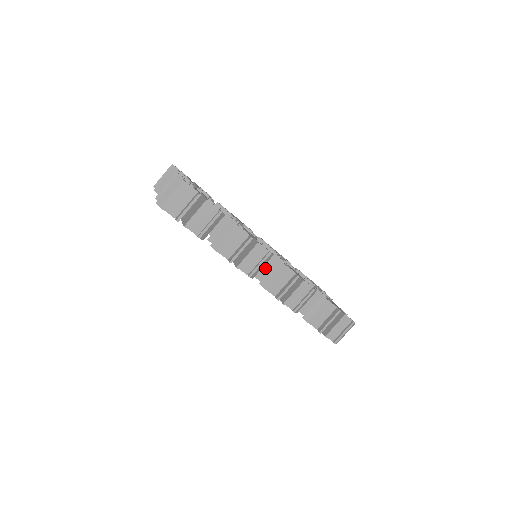
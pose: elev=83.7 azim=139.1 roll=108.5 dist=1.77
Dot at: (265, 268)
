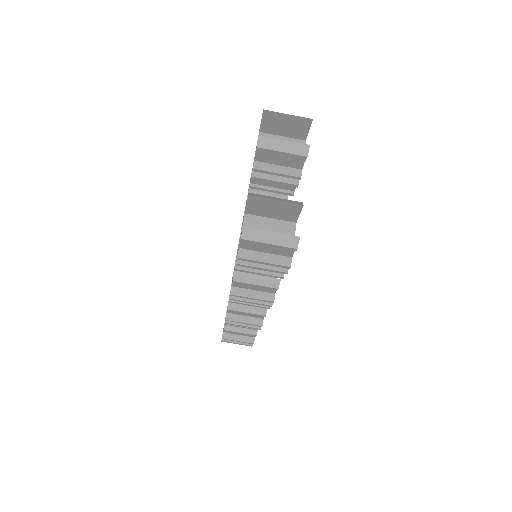
Dot at: occluded
